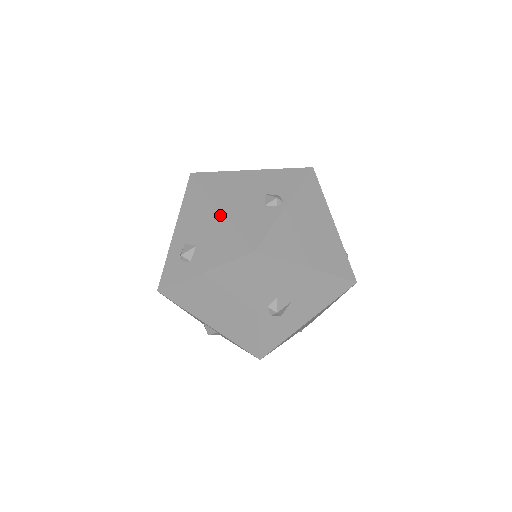
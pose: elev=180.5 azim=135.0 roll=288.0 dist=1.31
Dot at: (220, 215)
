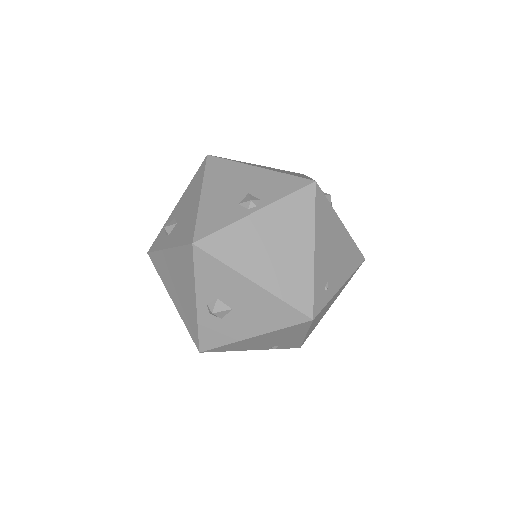
Dot at: (197, 200)
